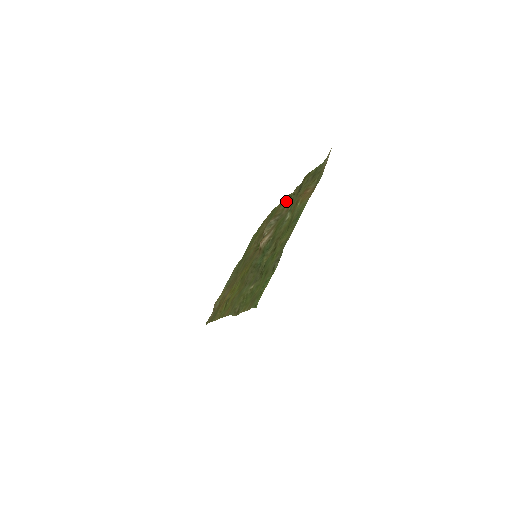
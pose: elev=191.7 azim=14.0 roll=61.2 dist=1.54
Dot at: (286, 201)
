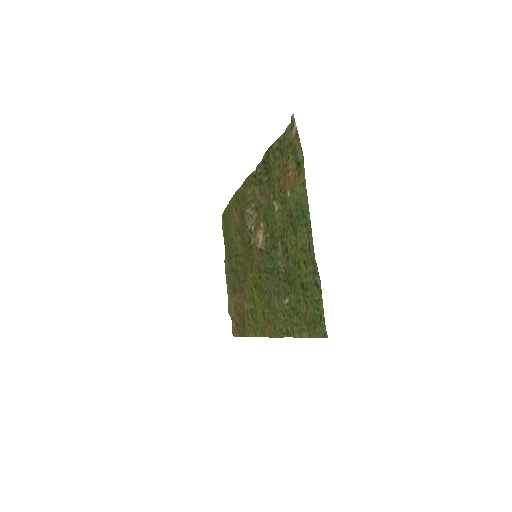
Dot at: (251, 183)
